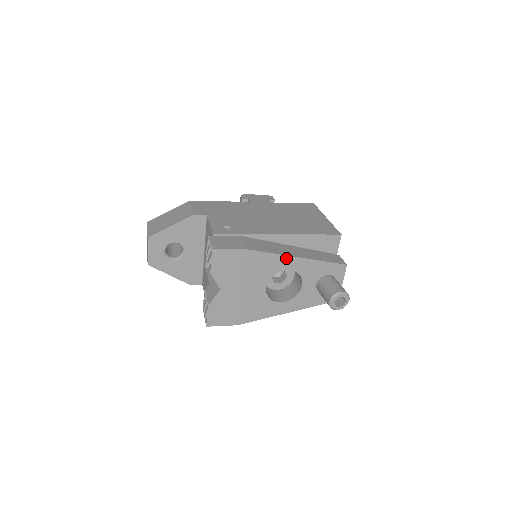
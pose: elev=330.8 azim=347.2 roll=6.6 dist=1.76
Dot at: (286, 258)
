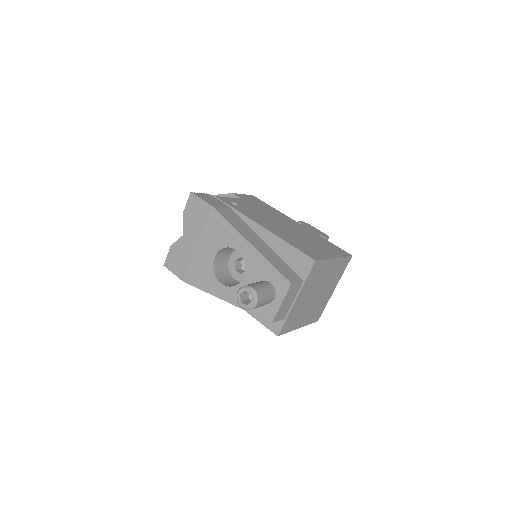
Dot at: (239, 236)
